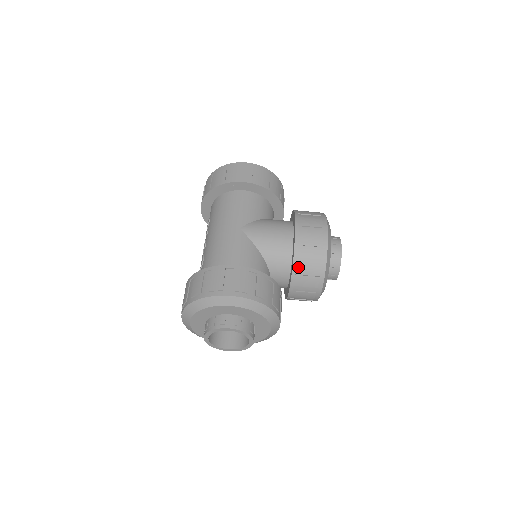
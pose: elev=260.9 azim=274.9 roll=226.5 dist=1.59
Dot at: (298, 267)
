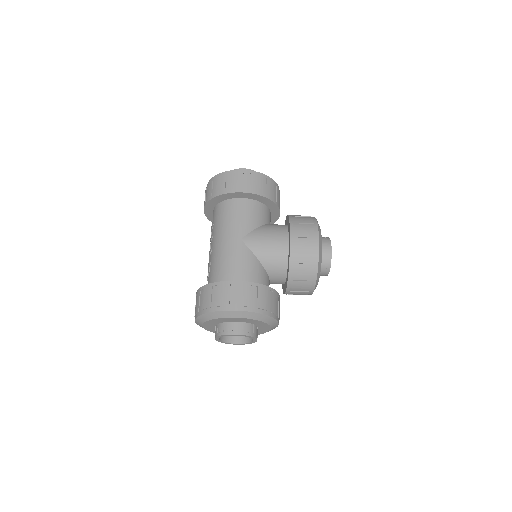
Dot at: (293, 274)
